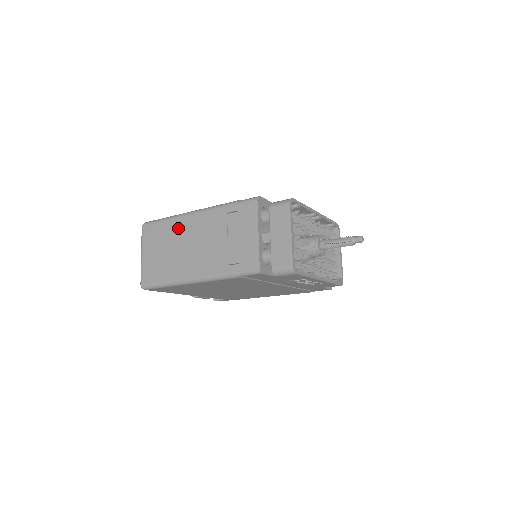
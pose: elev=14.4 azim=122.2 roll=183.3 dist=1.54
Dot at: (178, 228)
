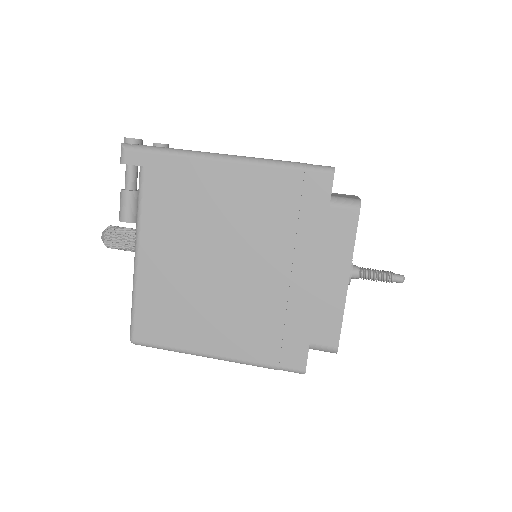
Dot at: occluded
